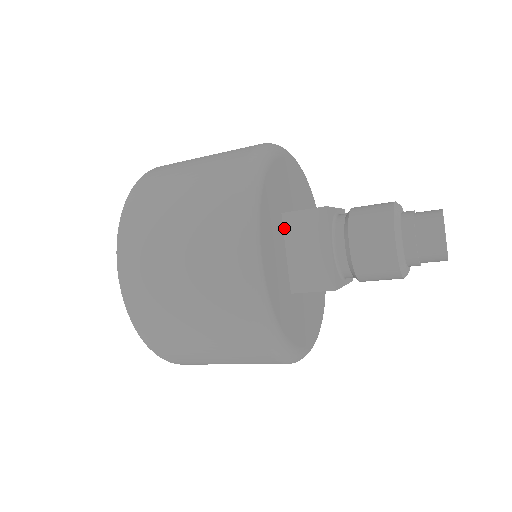
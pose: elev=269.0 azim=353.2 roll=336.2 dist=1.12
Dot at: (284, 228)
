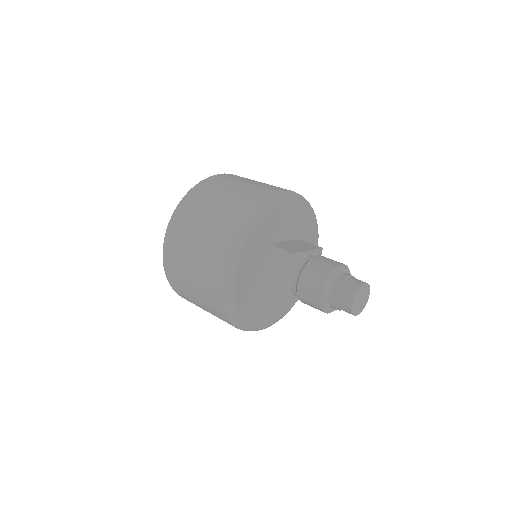
Dot at: (267, 254)
